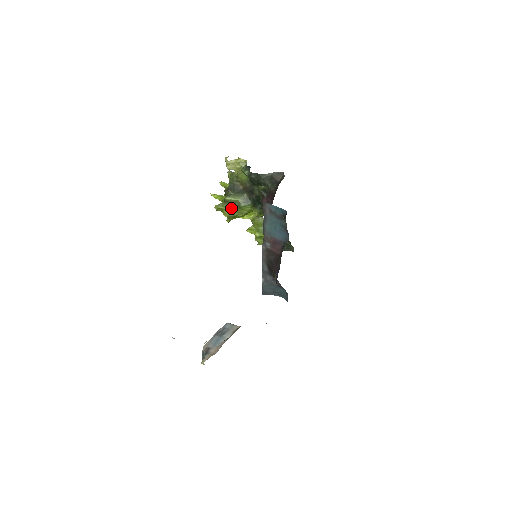
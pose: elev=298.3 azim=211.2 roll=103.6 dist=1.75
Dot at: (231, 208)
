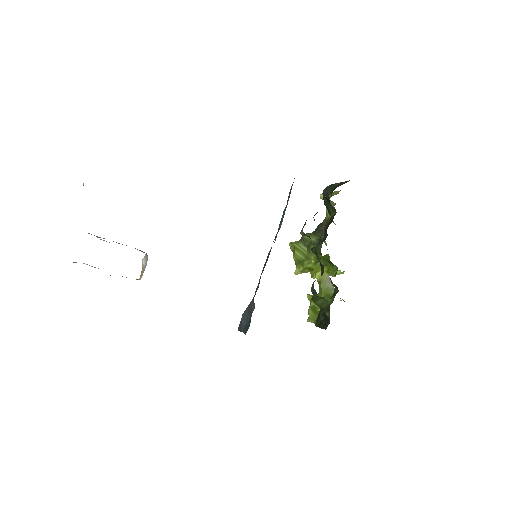
Dot at: (303, 249)
